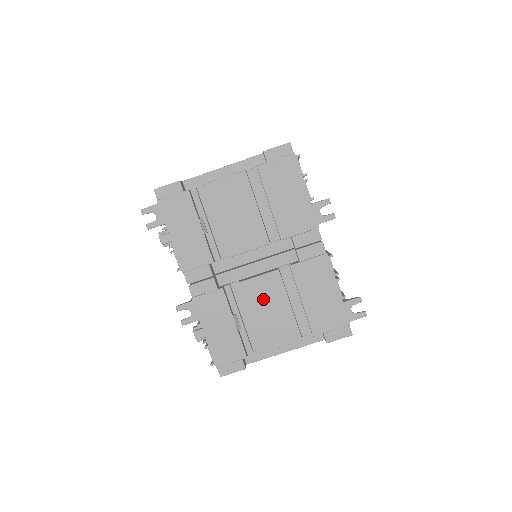
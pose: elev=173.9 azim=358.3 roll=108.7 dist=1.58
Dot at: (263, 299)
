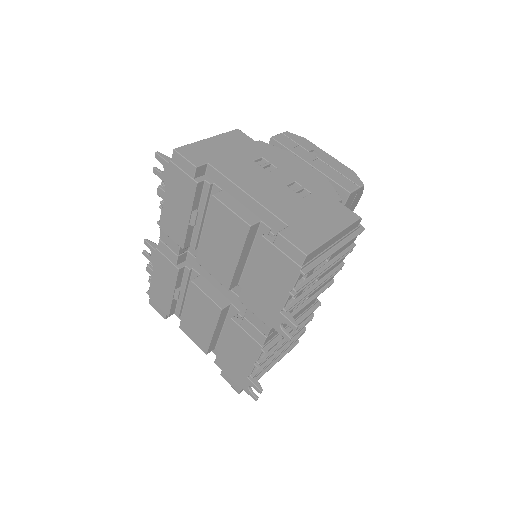
Dot at: (199, 308)
